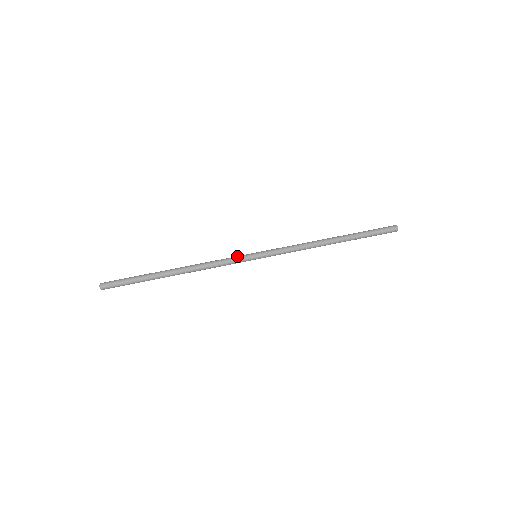
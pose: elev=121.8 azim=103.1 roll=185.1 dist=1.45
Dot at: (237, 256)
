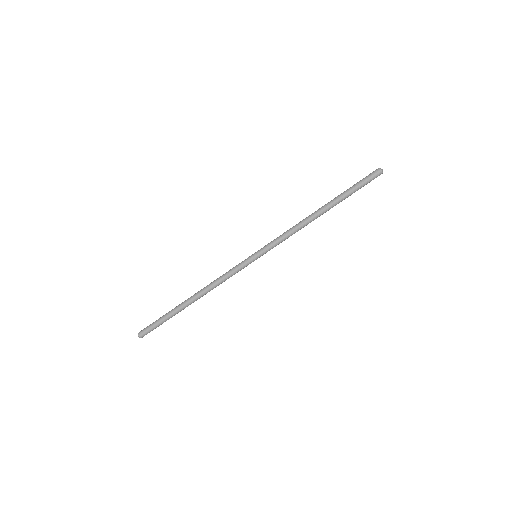
Dot at: (240, 266)
